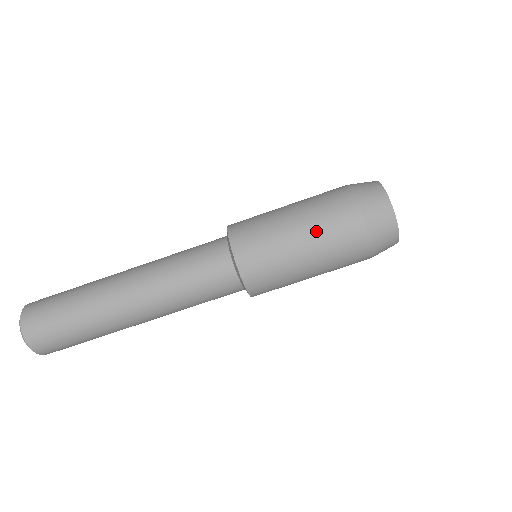
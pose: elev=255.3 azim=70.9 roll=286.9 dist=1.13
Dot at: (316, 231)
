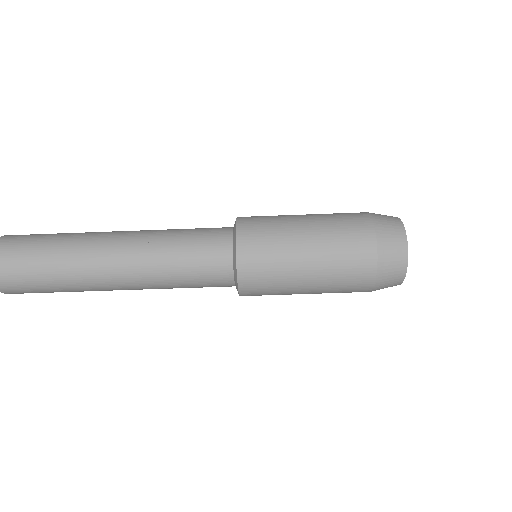
Dot at: (327, 270)
